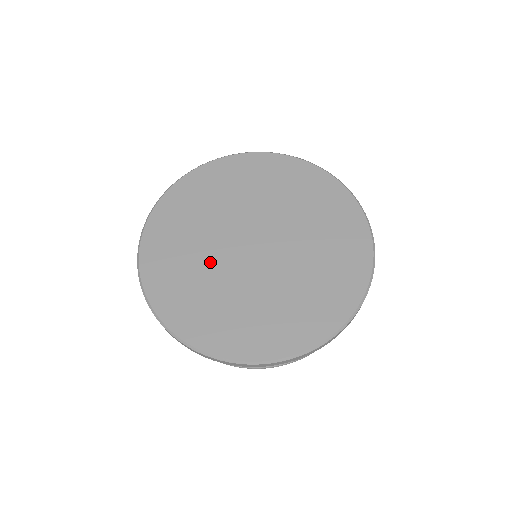
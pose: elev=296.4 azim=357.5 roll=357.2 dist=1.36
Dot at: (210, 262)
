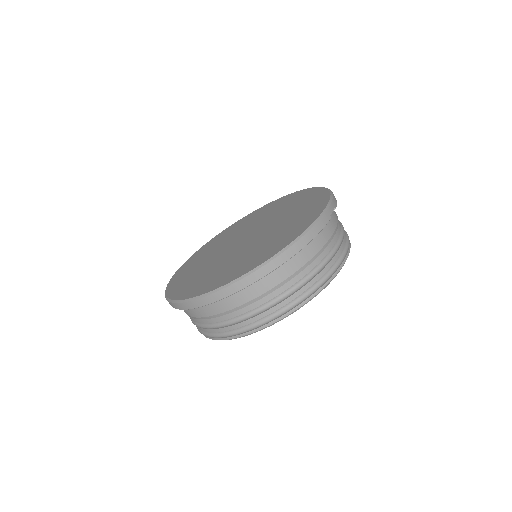
Dot at: (213, 261)
